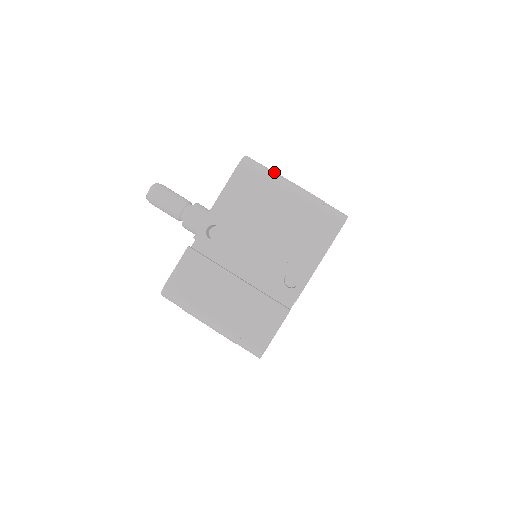
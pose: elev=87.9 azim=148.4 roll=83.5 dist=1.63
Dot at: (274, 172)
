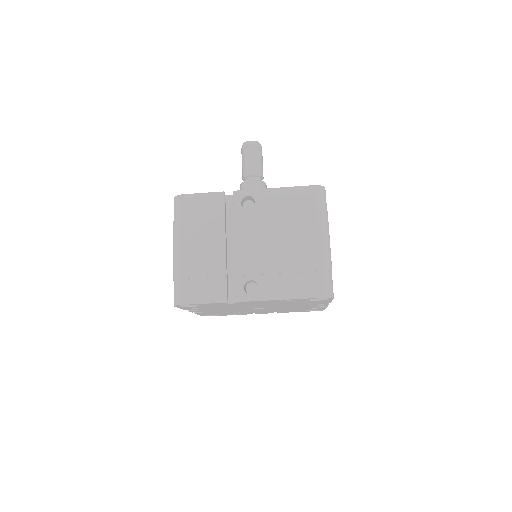
Dot at: (327, 217)
